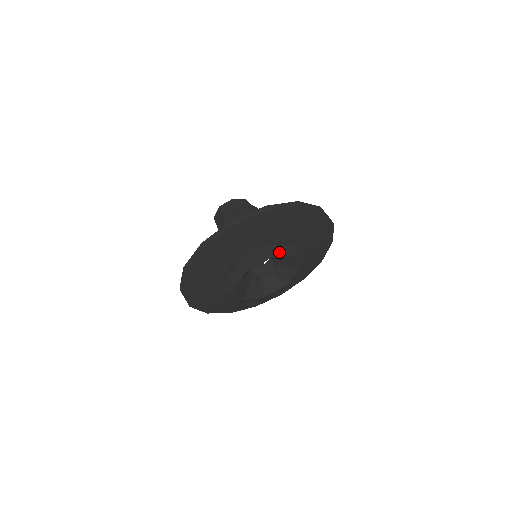
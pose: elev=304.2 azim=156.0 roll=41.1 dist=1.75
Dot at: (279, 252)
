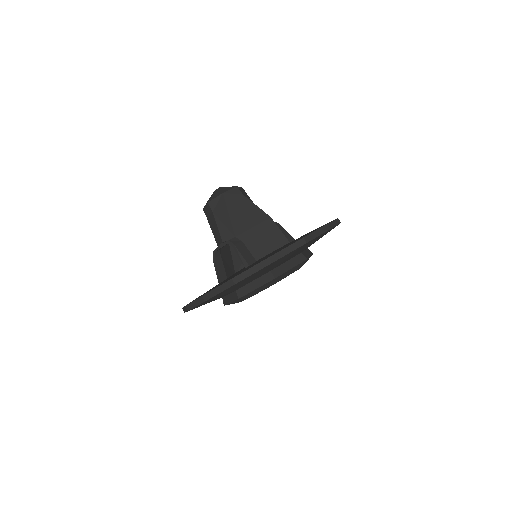
Dot at: (284, 276)
